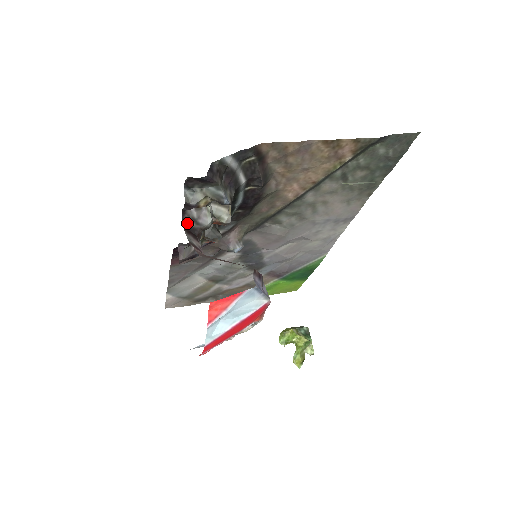
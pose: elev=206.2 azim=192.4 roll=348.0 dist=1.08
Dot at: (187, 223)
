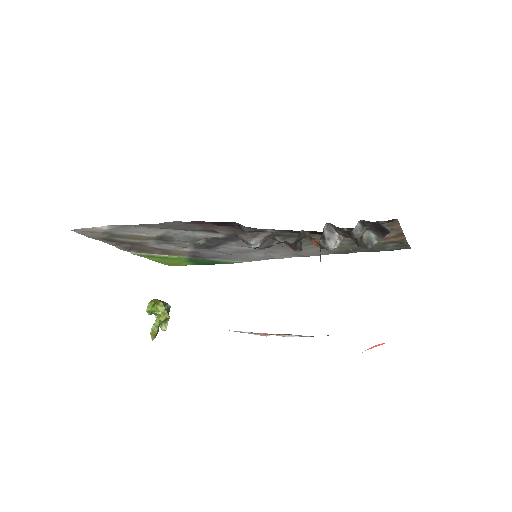
Dot at: (321, 238)
